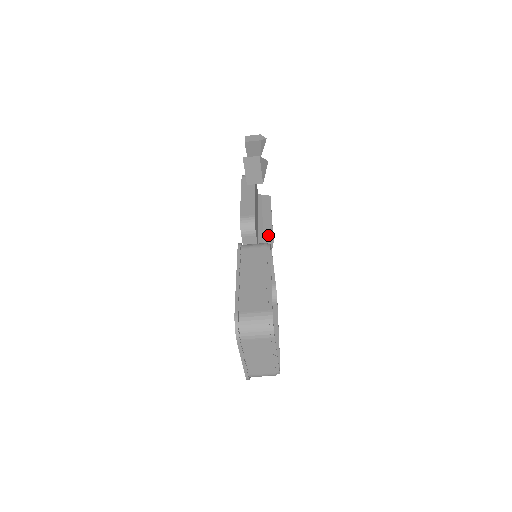
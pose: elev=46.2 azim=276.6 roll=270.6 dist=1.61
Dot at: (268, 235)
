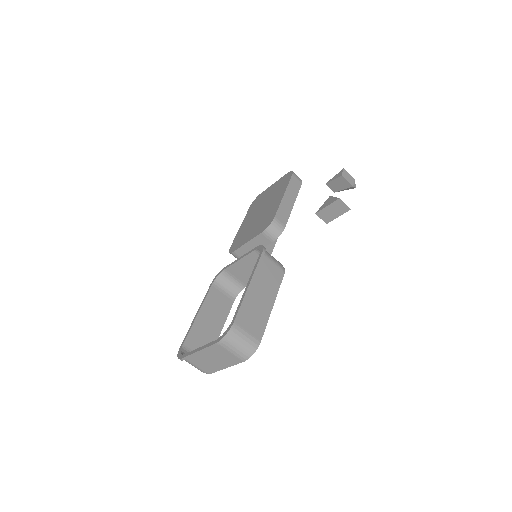
Dot at: occluded
